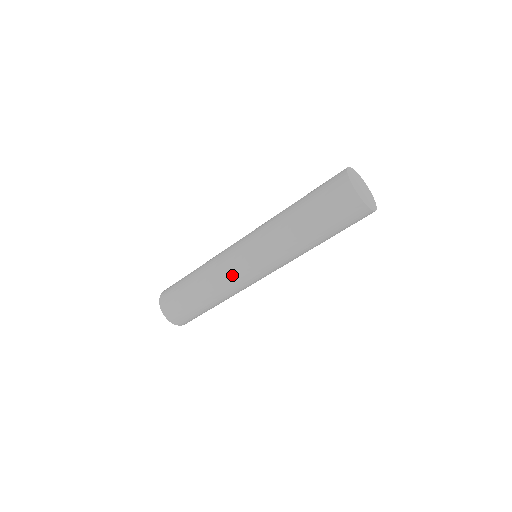
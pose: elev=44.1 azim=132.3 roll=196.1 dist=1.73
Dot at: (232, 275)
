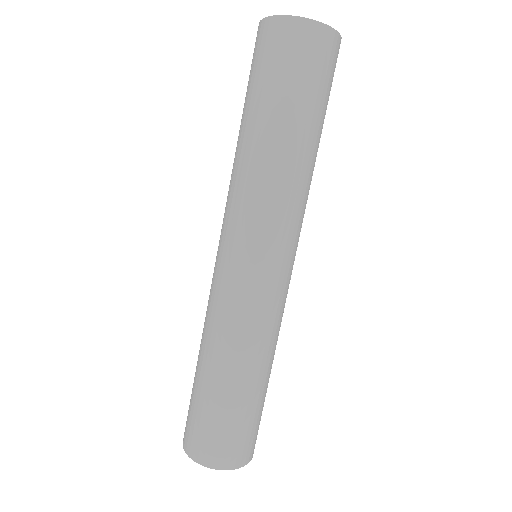
Dot at: (213, 289)
